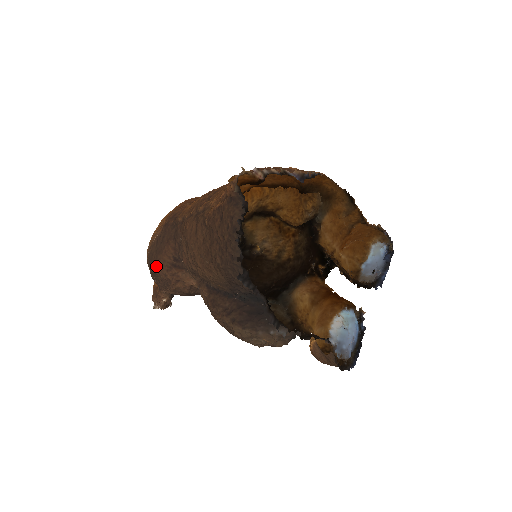
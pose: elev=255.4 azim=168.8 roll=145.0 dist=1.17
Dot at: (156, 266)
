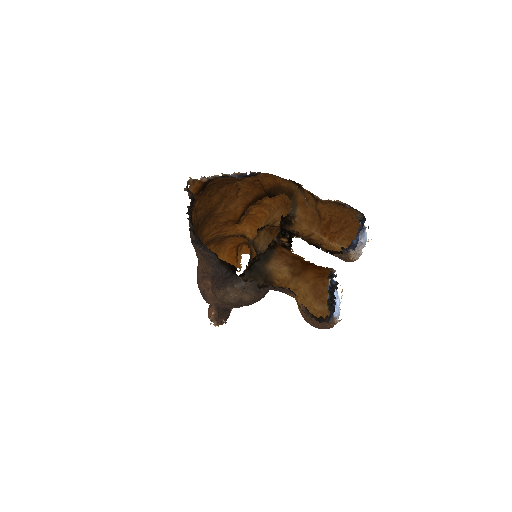
Dot at: occluded
